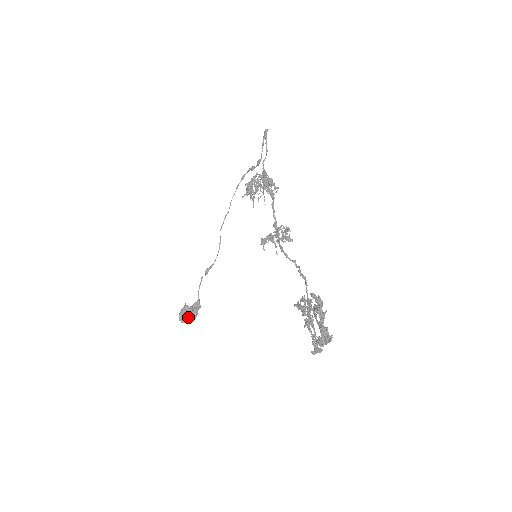
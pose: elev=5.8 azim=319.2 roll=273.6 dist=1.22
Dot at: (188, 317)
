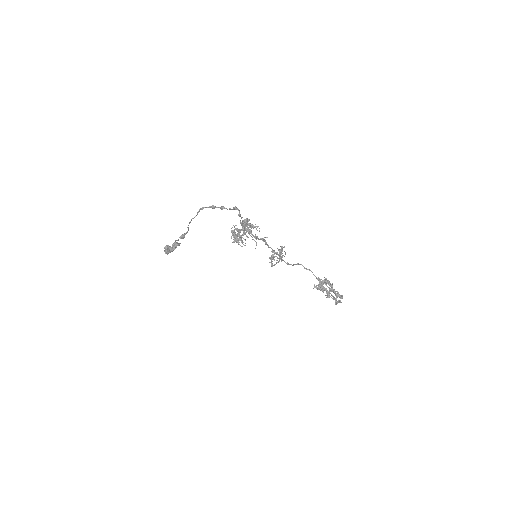
Dot at: occluded
